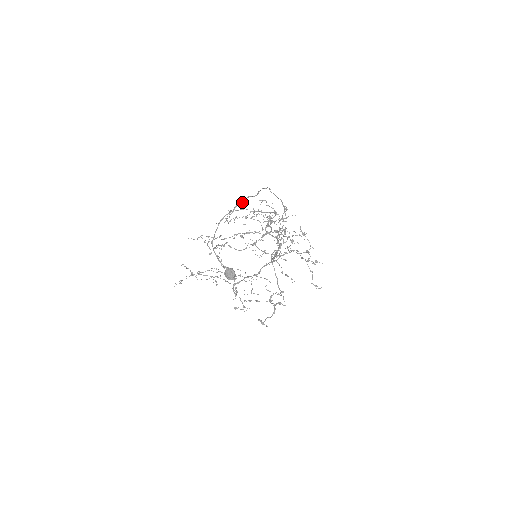
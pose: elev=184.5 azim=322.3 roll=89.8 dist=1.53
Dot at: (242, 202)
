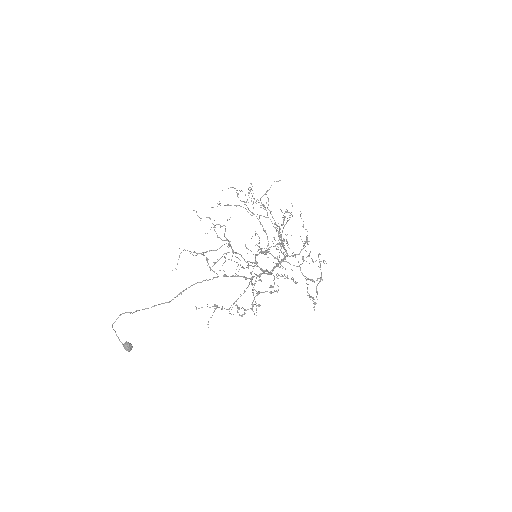
Dot at: occluded
